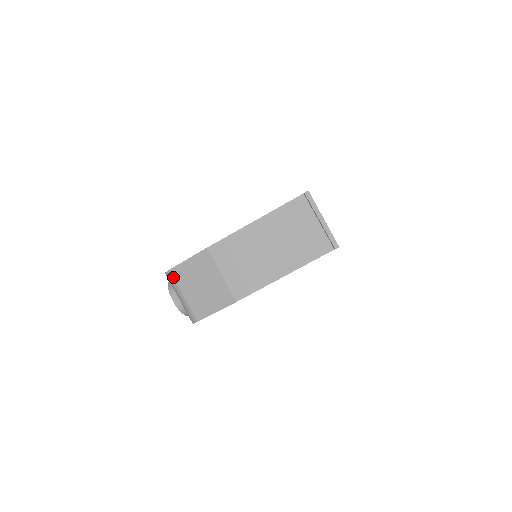
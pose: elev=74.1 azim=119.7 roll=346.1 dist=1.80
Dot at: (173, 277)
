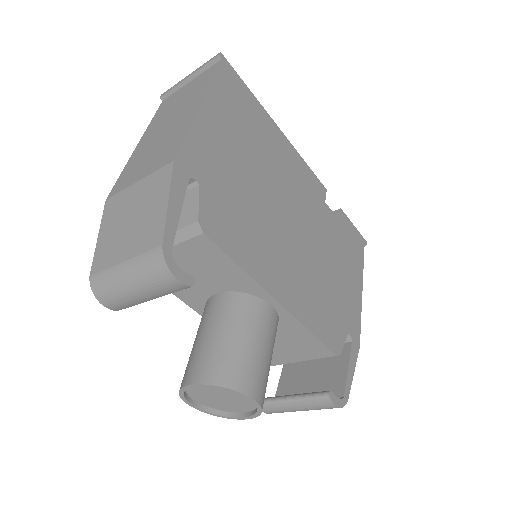
Dot at: (98, 273)
